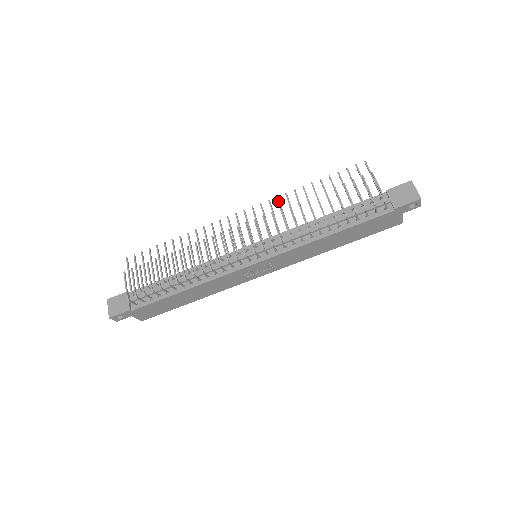
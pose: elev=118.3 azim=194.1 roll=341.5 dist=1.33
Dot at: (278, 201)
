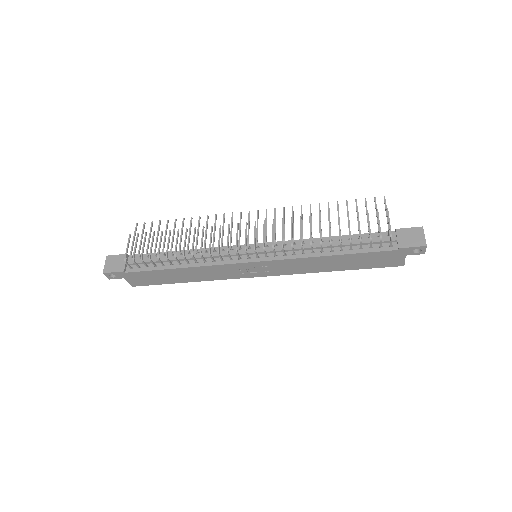
Dot at: (292, 211)
